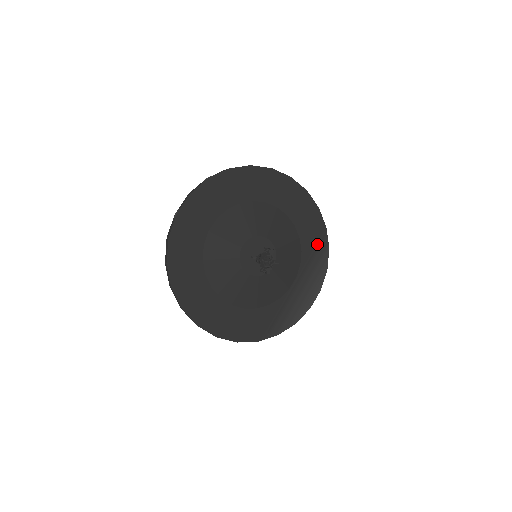
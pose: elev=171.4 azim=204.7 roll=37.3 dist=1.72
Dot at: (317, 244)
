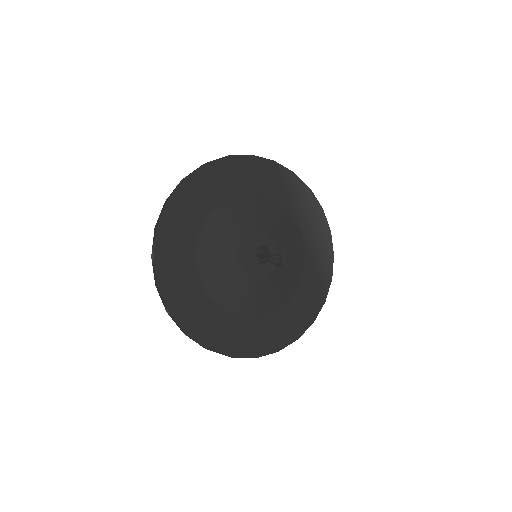
Dot at: (283, 183)
